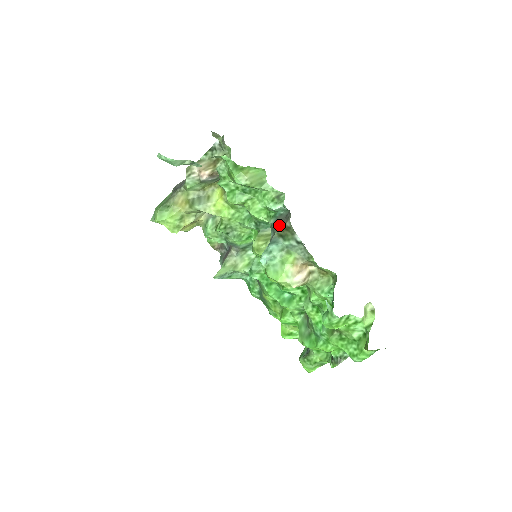
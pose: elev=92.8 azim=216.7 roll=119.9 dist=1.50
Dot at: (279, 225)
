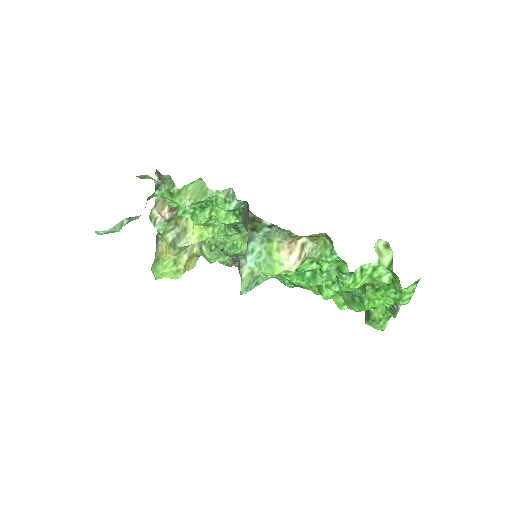
Dot at: (246, 220)
